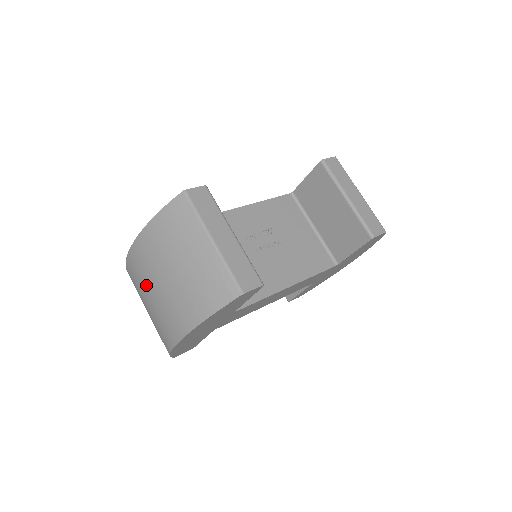
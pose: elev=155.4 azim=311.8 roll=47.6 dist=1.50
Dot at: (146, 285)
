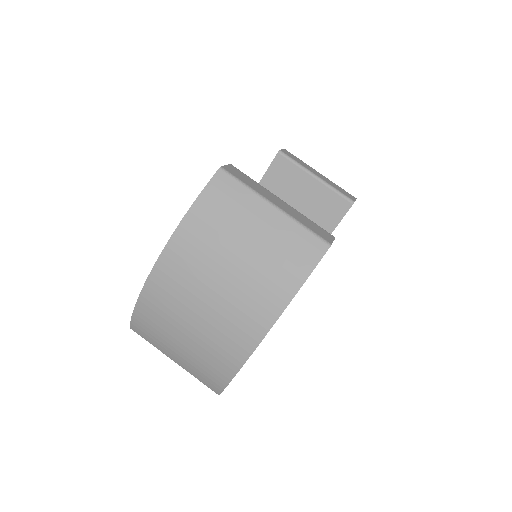
Dot at: (190, 299)
